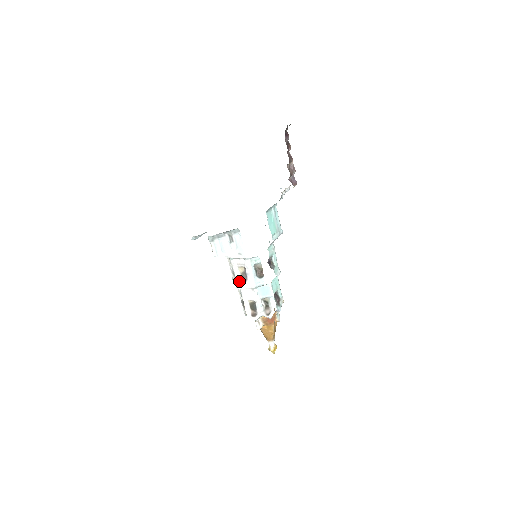
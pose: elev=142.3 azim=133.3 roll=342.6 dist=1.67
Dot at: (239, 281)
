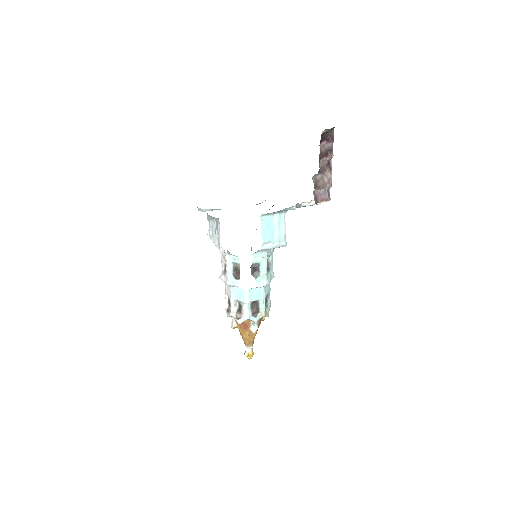
Dot at: (222, 271)
